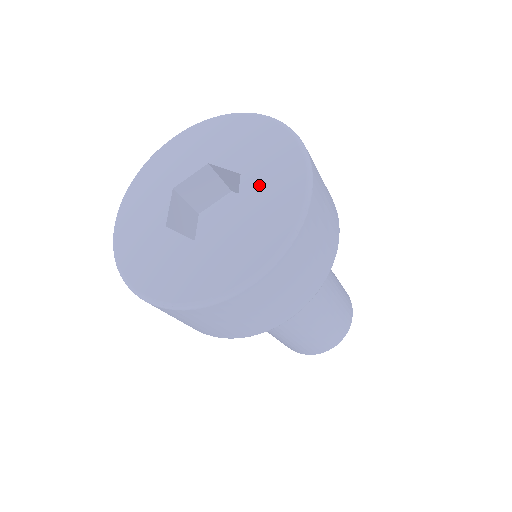
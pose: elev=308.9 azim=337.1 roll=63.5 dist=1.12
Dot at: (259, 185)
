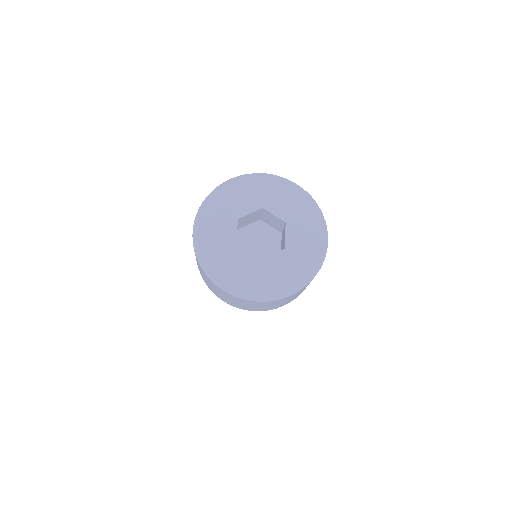
Dot at: (281, 265)
